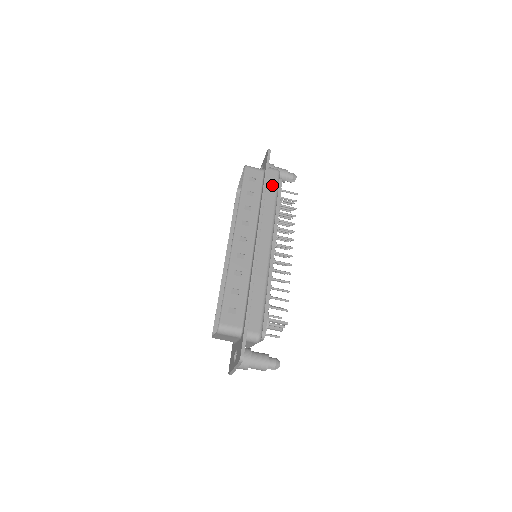
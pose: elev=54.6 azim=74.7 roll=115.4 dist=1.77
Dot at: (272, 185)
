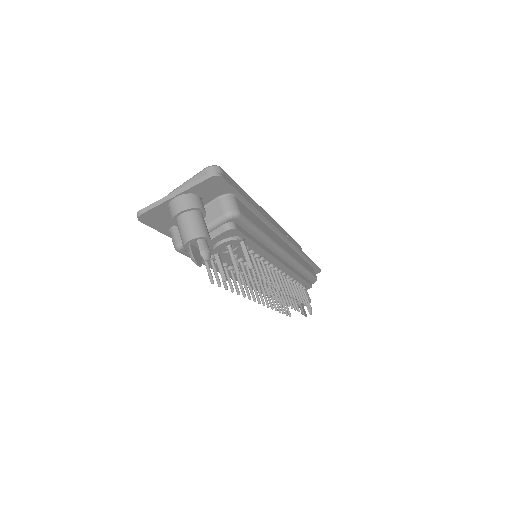
Dot at: (310, 268)
